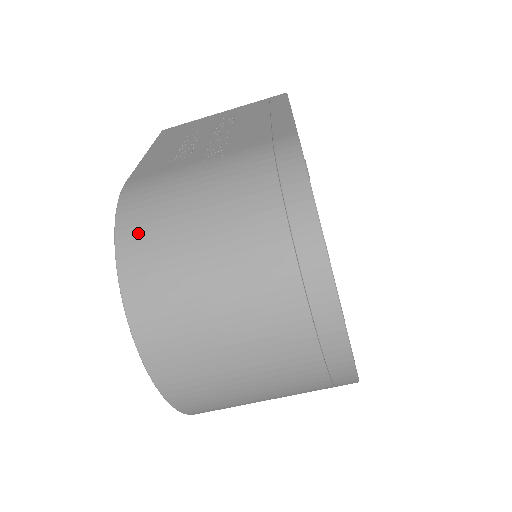
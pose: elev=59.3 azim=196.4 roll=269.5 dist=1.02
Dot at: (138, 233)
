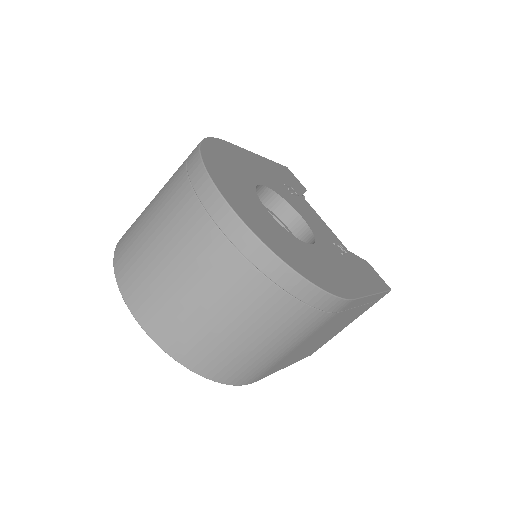
Dot at: occluded
